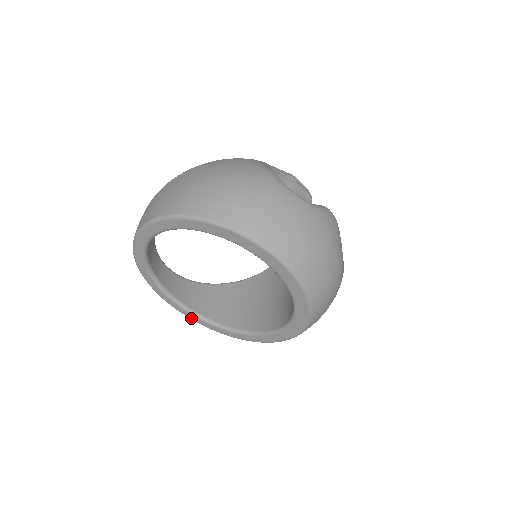
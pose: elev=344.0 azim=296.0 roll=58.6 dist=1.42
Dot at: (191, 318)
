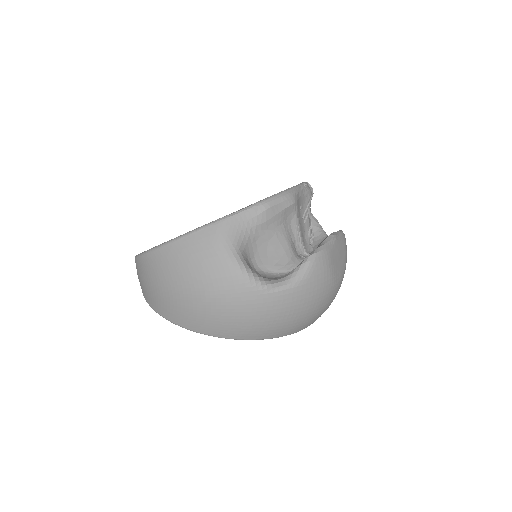
Dot at: occluded
